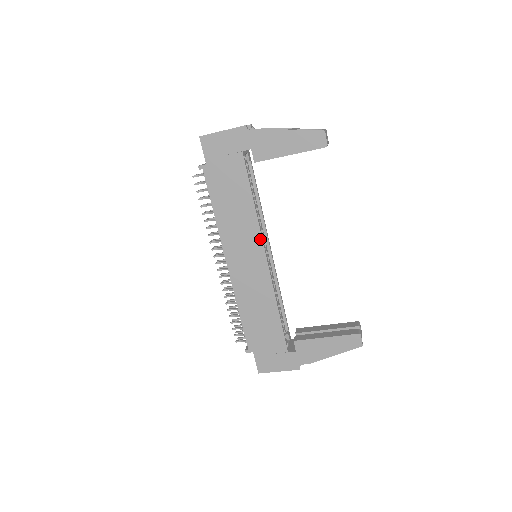
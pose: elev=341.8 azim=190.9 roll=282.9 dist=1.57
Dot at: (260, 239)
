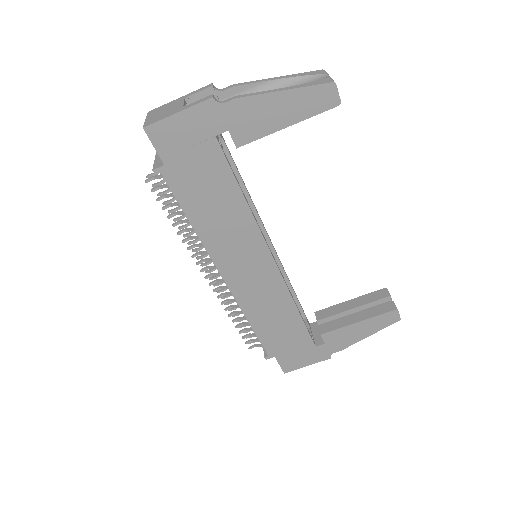
Dot at: (262, 242)
